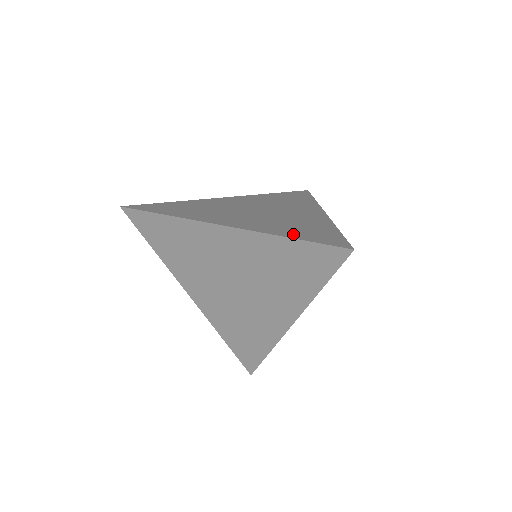
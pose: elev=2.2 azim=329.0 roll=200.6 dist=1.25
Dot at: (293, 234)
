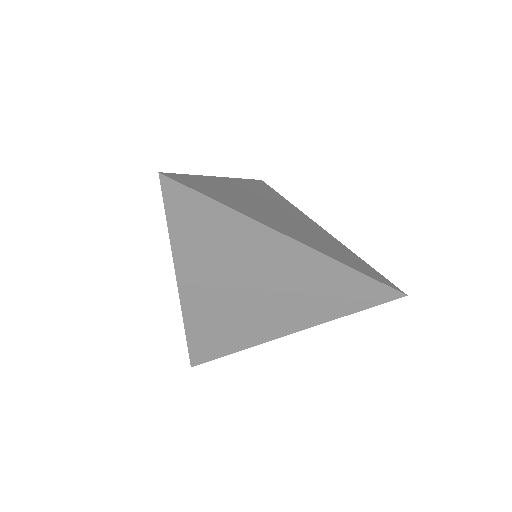
Dot at: (354, 265)
